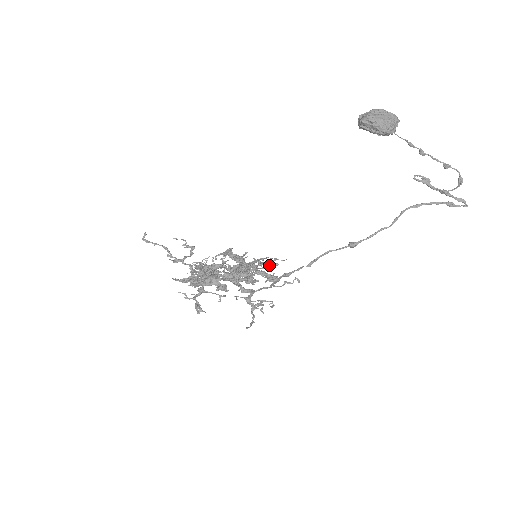
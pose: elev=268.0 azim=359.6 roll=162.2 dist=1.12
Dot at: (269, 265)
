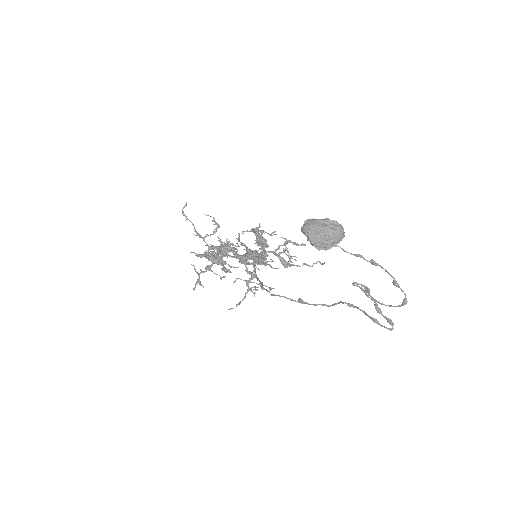
Dot at: (296, 245)
